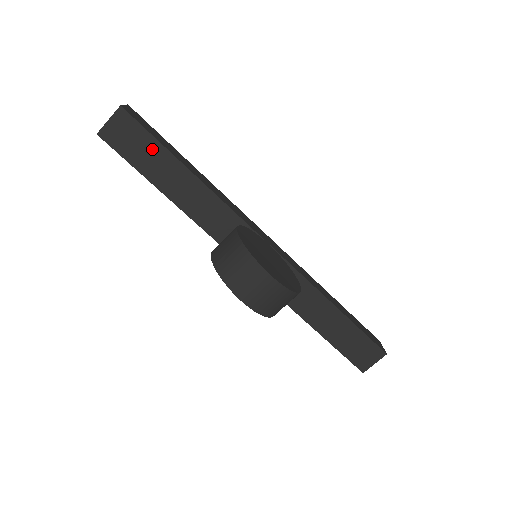
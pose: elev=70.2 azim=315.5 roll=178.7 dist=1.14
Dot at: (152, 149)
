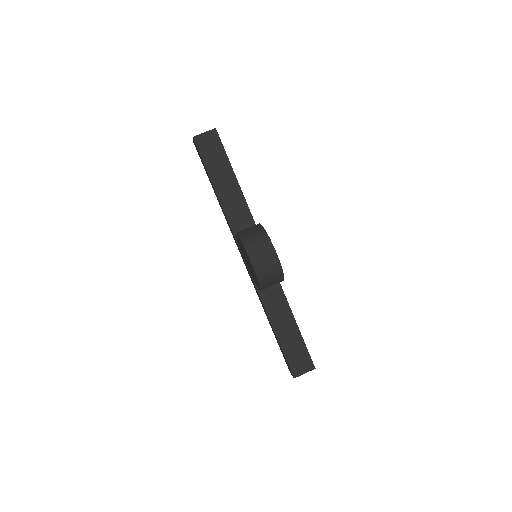
Dot at: (222, 160)
